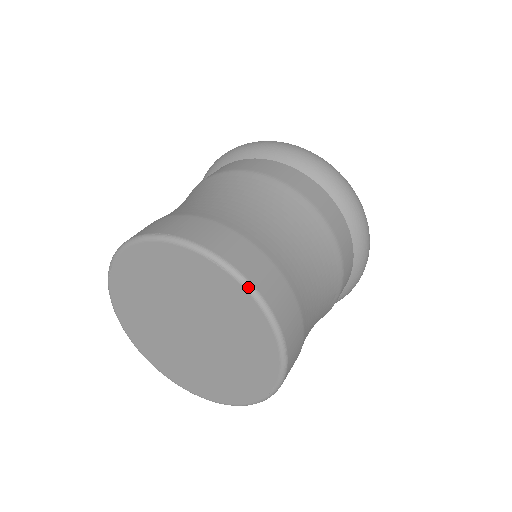
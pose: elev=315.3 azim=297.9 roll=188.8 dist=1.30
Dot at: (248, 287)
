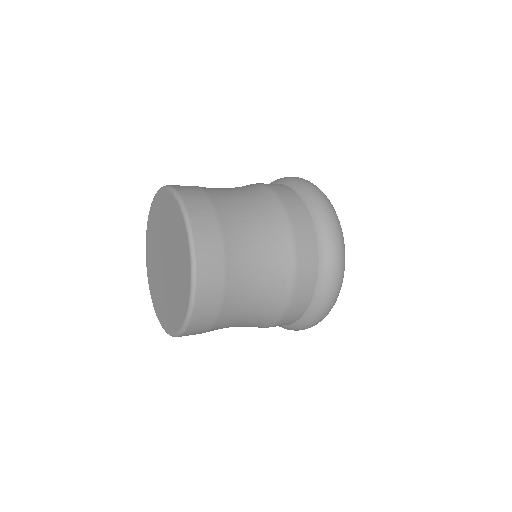
Dot at: (183, 210)
